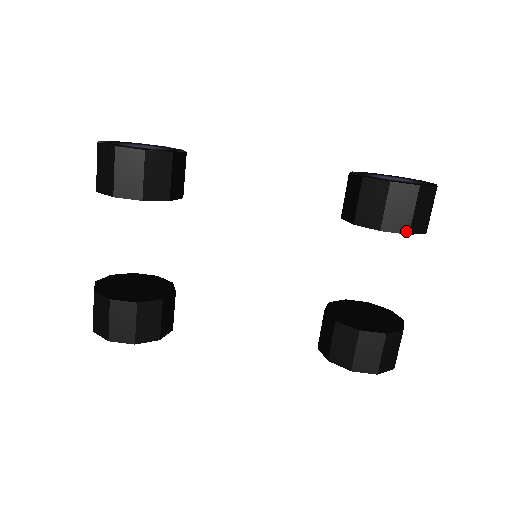
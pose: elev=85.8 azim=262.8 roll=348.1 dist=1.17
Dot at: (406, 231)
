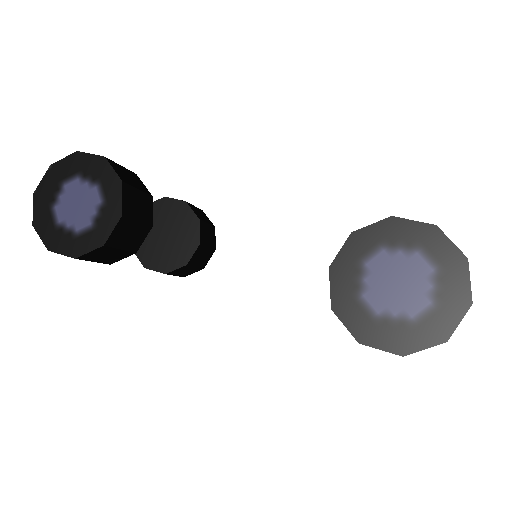
Dot at: occluded
